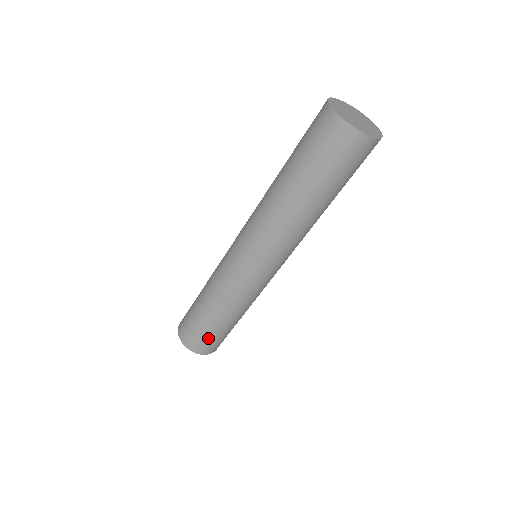
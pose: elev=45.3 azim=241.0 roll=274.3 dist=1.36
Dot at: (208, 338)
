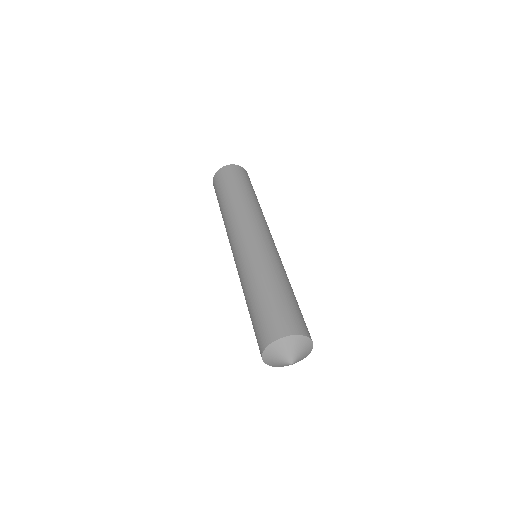
Dot at: (274, 313)
